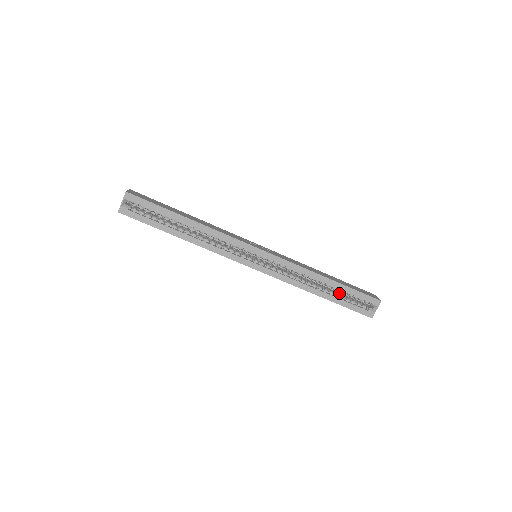
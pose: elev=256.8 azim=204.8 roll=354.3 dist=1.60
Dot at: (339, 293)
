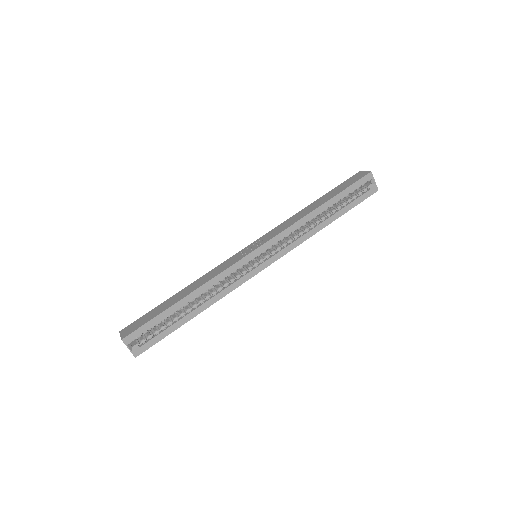
Dot at: (338, 204)
